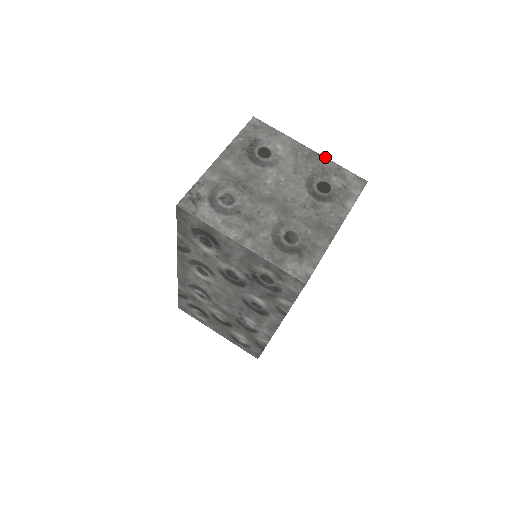
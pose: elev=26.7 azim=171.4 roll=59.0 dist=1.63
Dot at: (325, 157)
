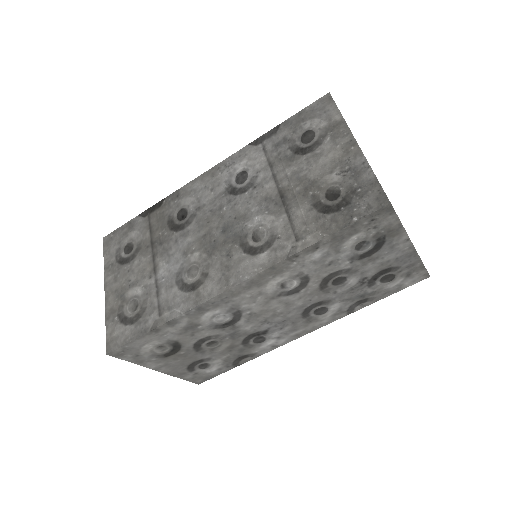
Dot at: occluded
